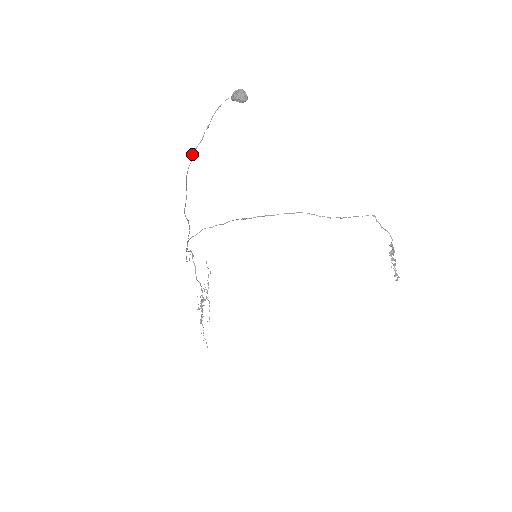
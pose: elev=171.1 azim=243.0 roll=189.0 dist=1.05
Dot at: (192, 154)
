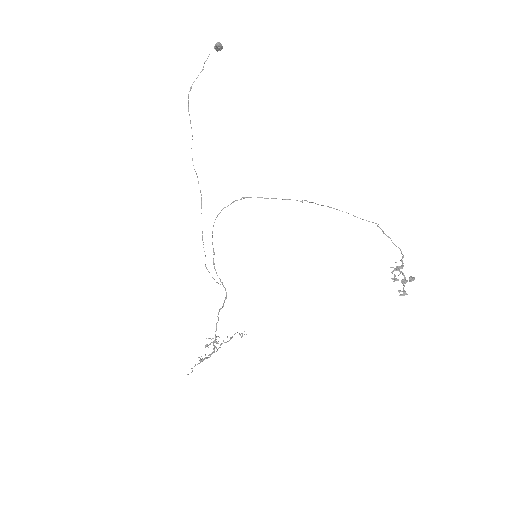
Dot at: occluded
